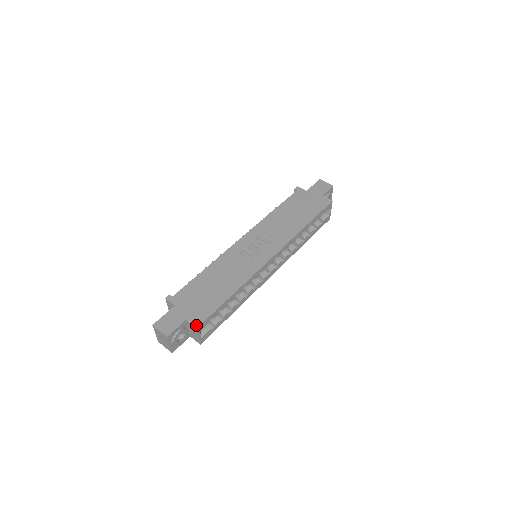
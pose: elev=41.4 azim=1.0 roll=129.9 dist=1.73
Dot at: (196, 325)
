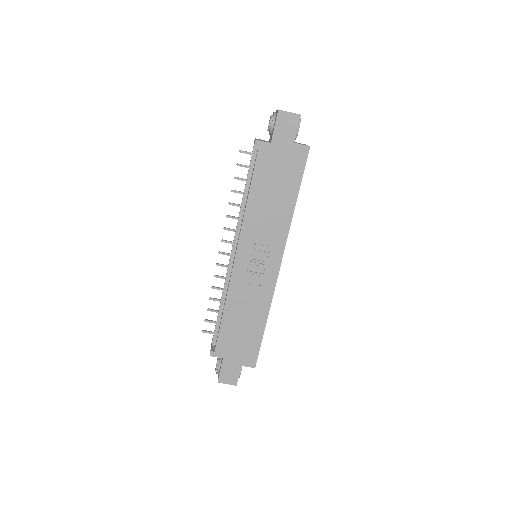
Dot at: (253, 366)
